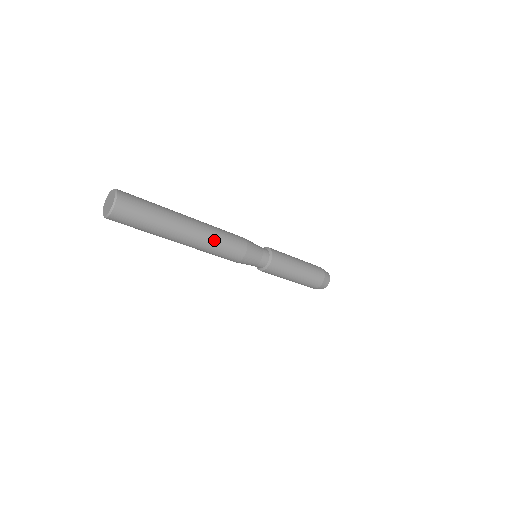
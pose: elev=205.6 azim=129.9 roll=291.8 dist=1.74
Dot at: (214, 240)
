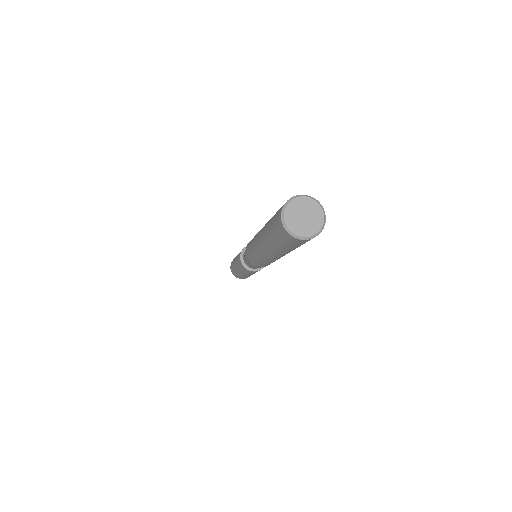
Dot at: occluded
